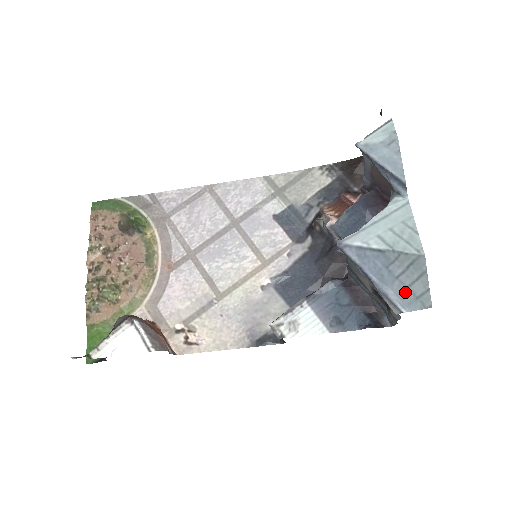
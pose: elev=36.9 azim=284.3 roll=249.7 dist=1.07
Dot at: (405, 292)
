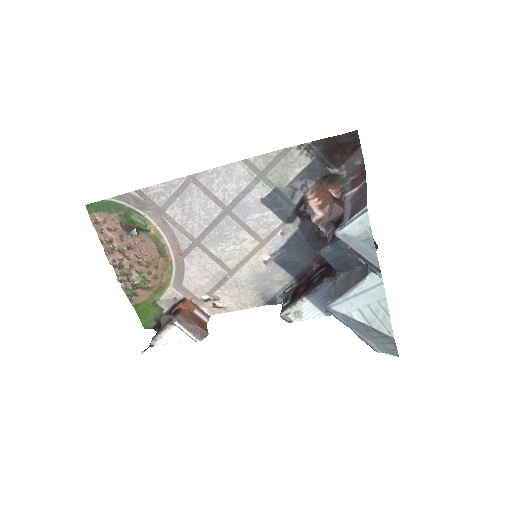
Dot at: (380, 345)
